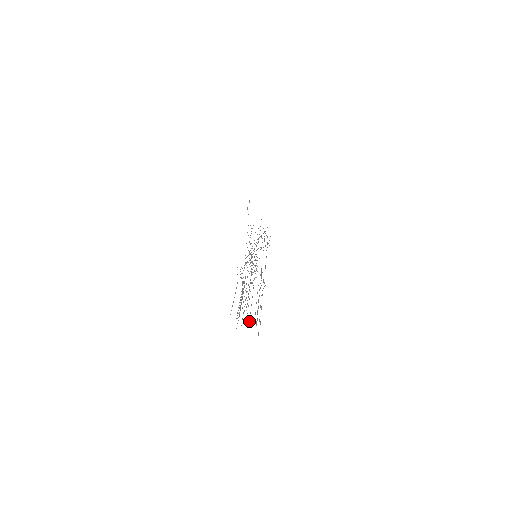
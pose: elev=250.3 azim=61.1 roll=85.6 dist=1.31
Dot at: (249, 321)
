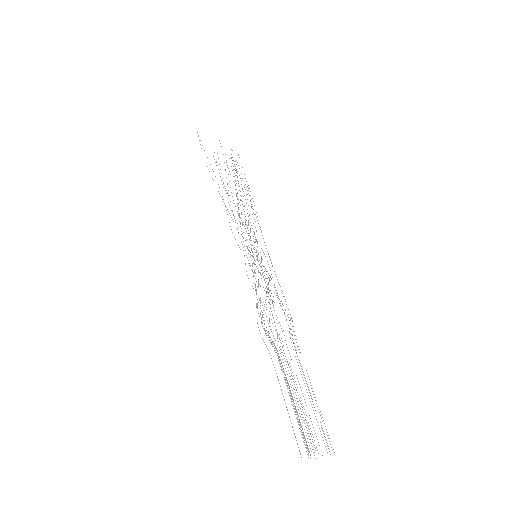
Dot at: occluded
